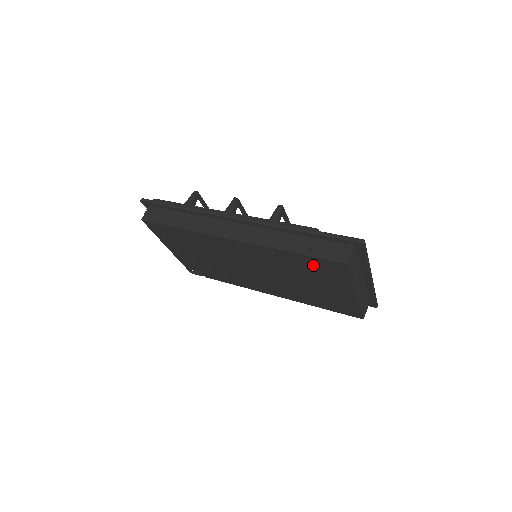
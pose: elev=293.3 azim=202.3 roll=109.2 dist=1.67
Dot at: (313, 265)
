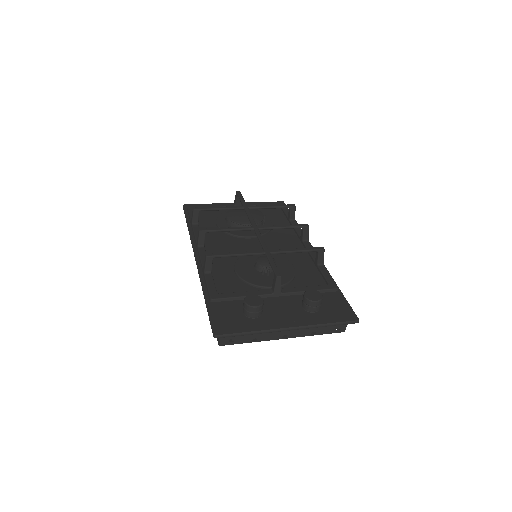
Dot at: occluded
